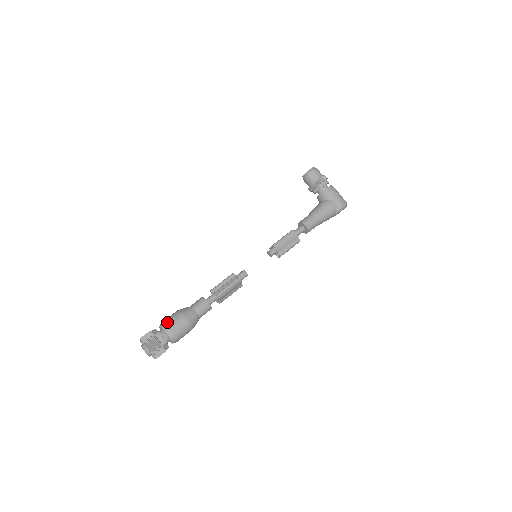
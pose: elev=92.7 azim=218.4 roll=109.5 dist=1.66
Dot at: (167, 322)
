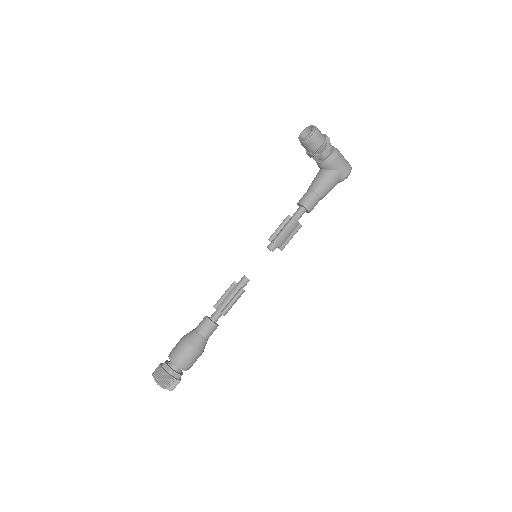
Dot at: (178, 357)
